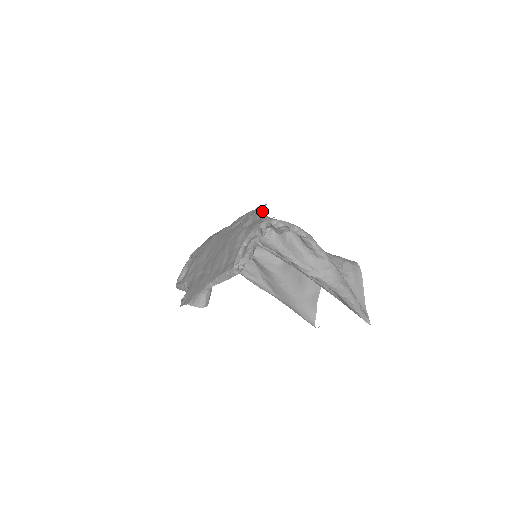
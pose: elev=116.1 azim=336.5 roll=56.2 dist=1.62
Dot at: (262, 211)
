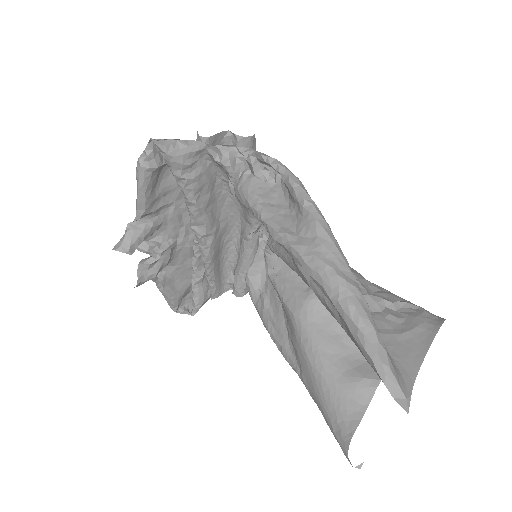
Dot at: occluded
